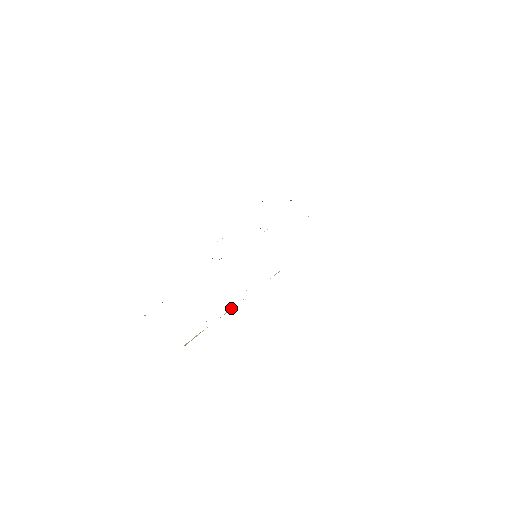
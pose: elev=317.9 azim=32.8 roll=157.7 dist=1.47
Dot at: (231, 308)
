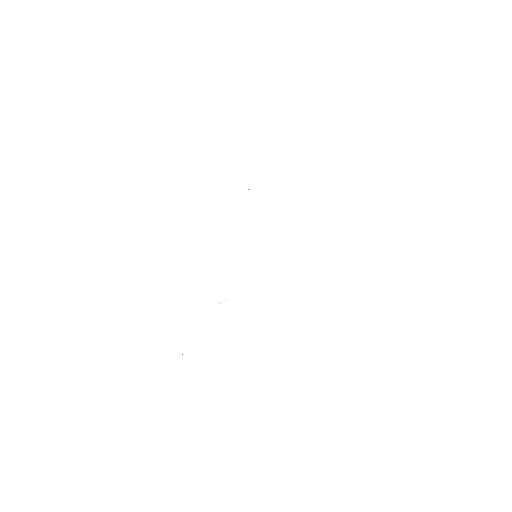
Dot at: occluded
